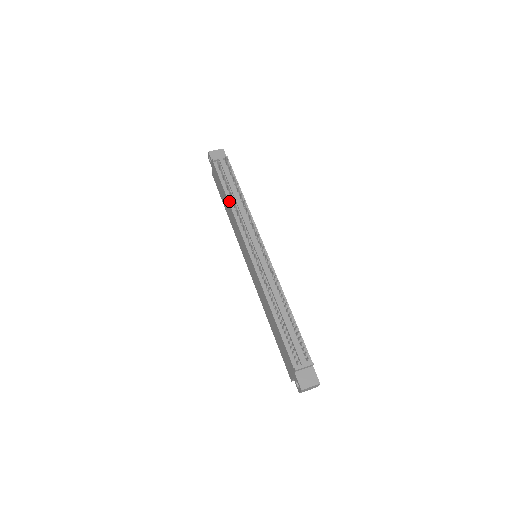
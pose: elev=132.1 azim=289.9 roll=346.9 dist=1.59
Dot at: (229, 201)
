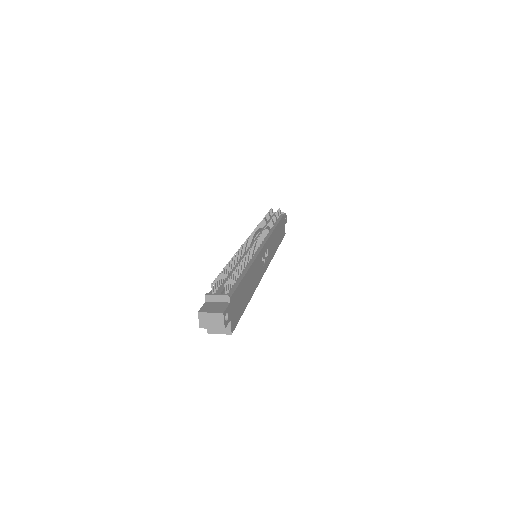
Dot at: occluded
